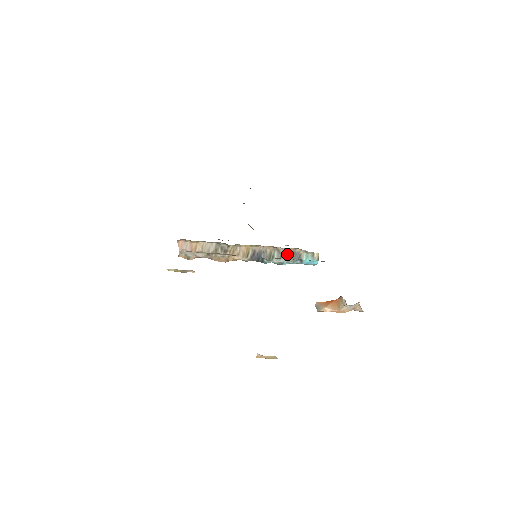
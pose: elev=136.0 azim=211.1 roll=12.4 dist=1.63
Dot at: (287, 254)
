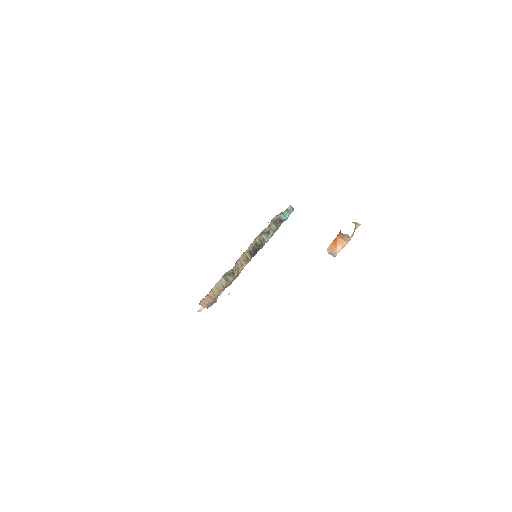
Dot at: (271, 229)
